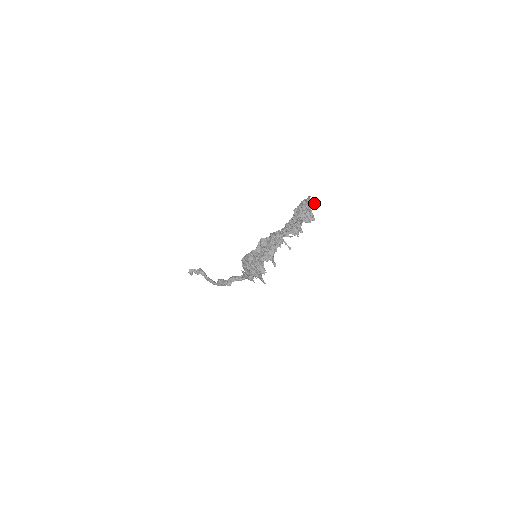
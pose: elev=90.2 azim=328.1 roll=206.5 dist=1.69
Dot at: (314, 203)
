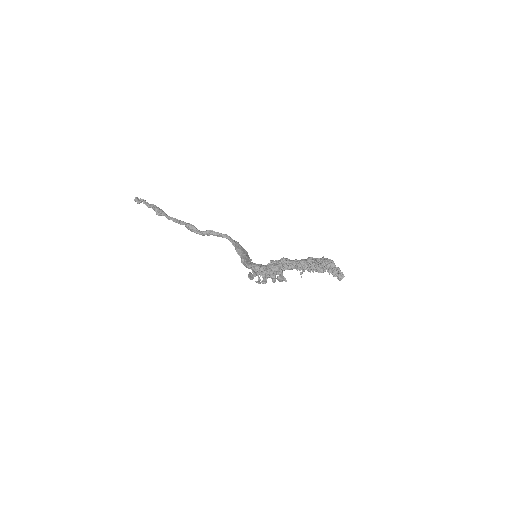
Dot at: occluded
